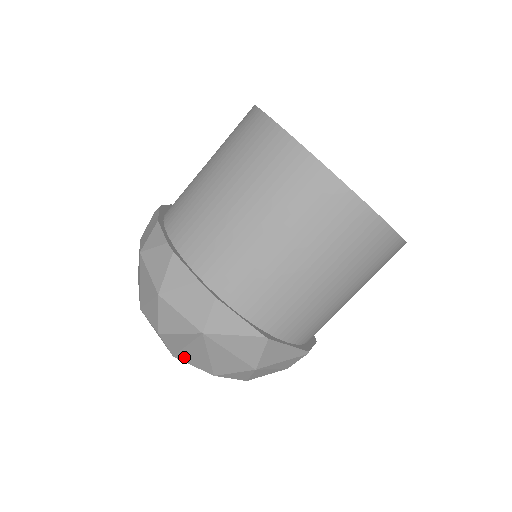
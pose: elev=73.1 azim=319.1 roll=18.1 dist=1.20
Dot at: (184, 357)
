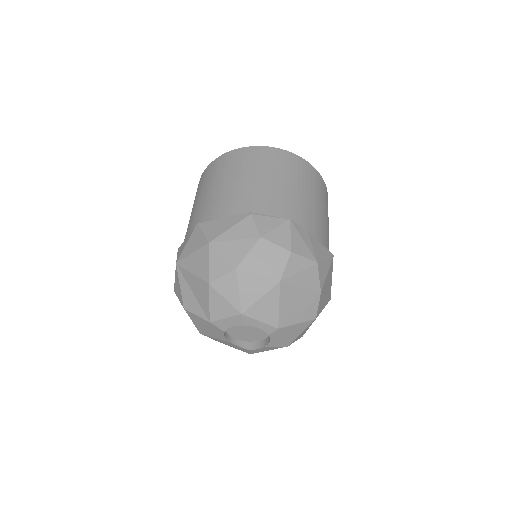
Dot at: (205, 307)
